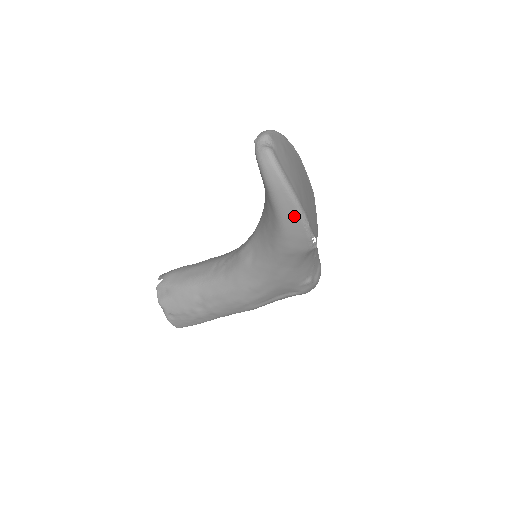
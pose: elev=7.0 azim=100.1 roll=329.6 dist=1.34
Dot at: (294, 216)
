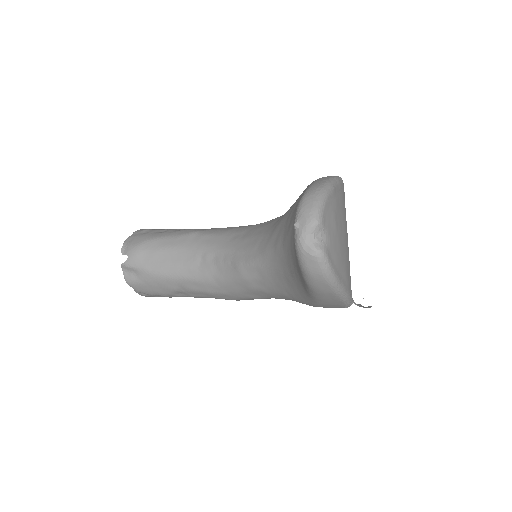
Dot at: (337, 304)
